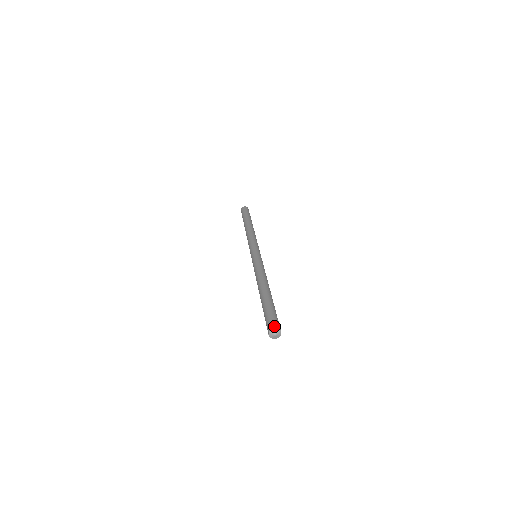
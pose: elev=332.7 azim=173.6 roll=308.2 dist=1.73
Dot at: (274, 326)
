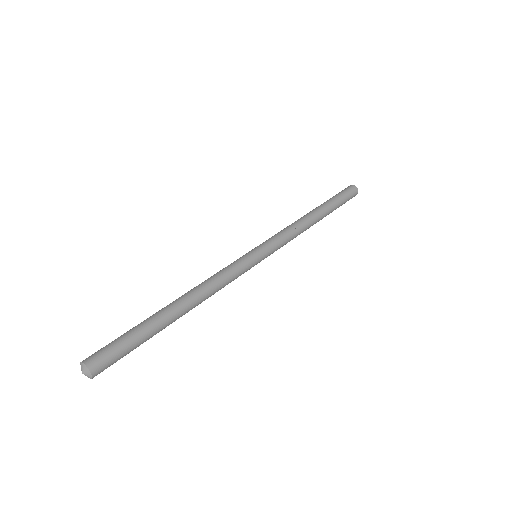
Dot at: (87, 359)
